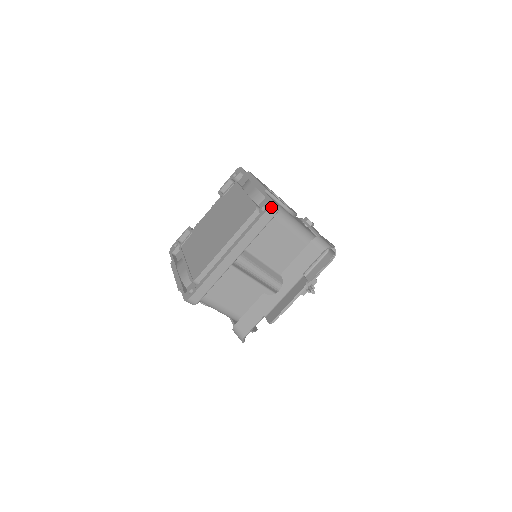
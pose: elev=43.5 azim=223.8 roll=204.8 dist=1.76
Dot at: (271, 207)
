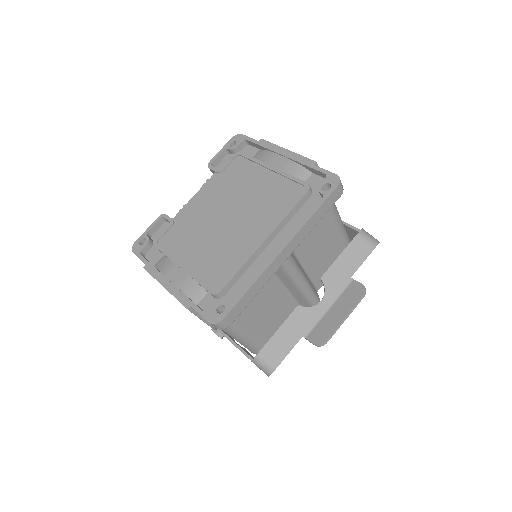
Dot at: (339, 185)
